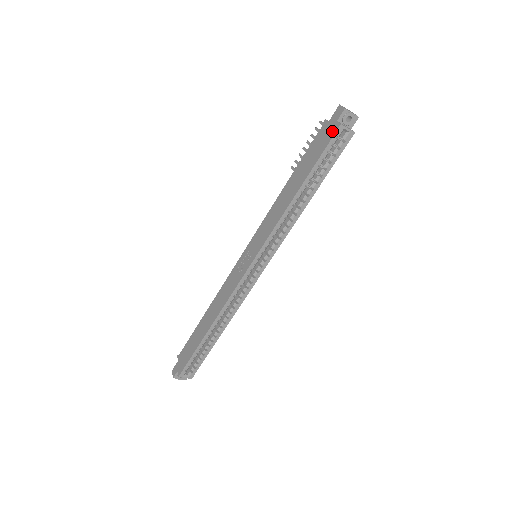
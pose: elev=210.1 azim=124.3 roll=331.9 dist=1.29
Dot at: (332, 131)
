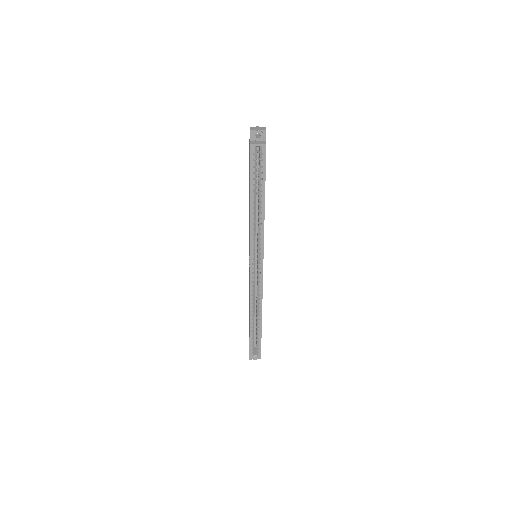
Dot at: (250, 150)
